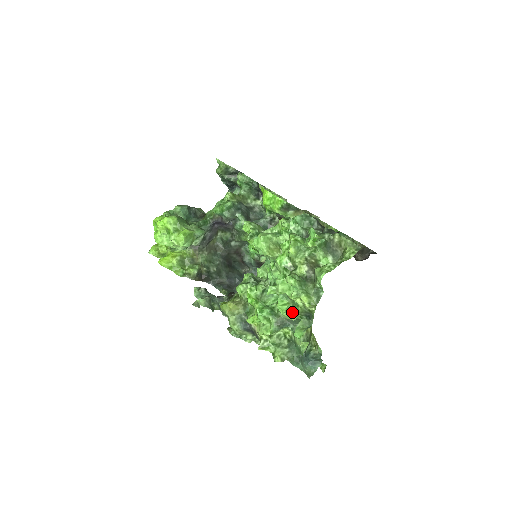
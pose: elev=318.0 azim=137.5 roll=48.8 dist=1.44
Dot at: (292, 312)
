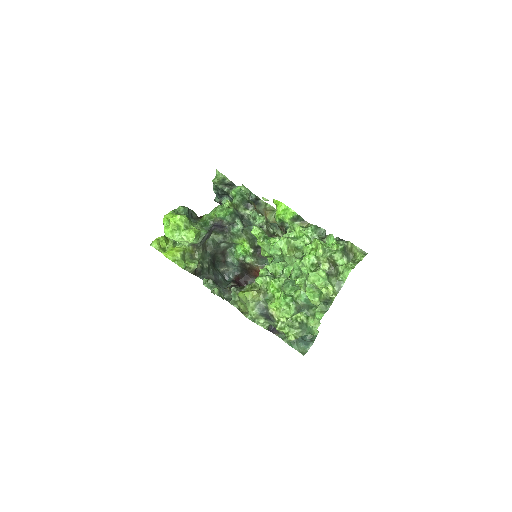
Dot at: (319, 298)
